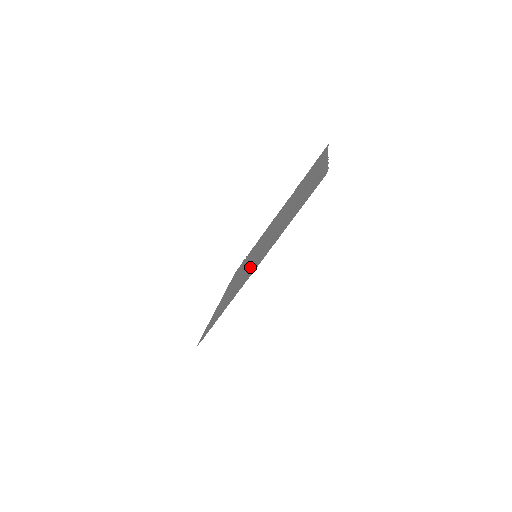
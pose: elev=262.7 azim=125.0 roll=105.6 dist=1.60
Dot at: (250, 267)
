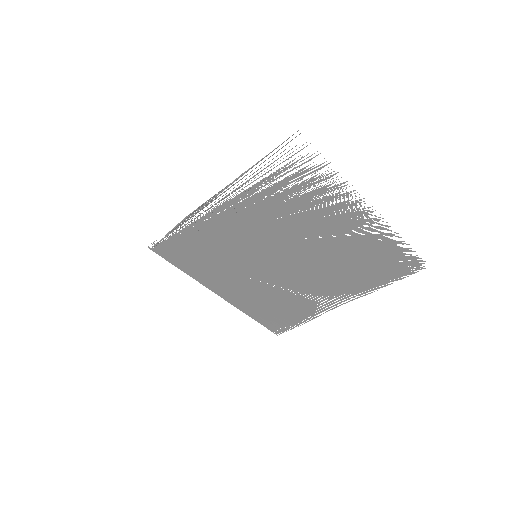
Dot at: (232, 235)
